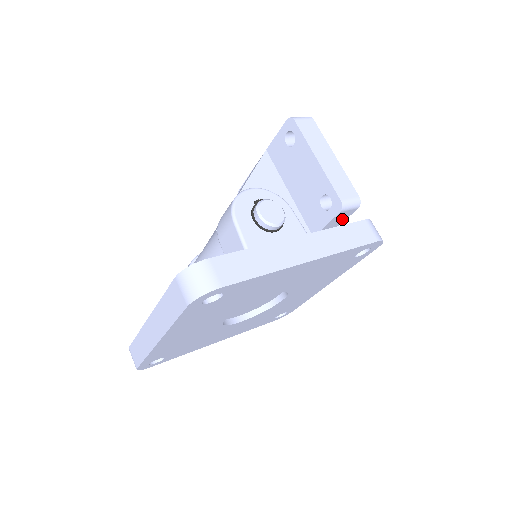
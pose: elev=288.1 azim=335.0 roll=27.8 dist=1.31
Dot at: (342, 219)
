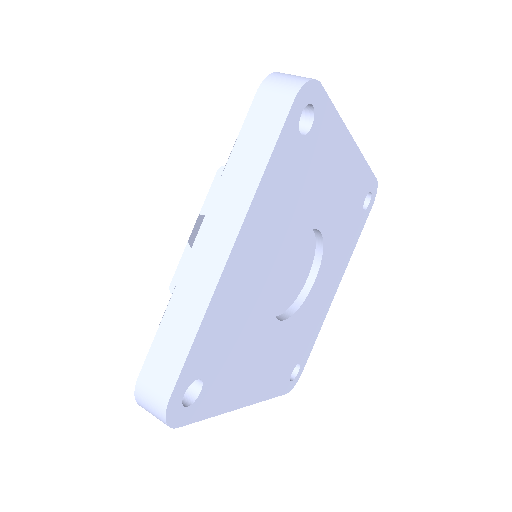
Dot at: occluded
